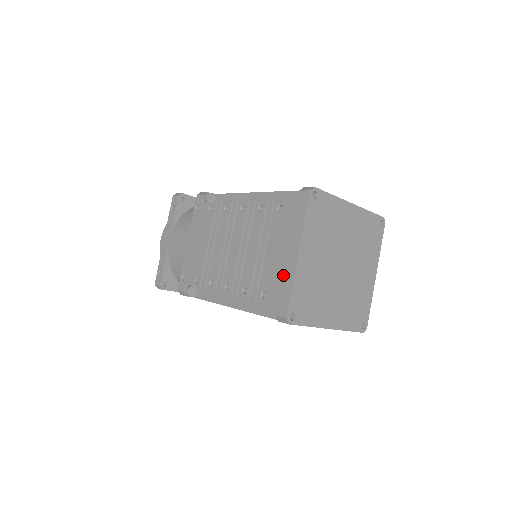
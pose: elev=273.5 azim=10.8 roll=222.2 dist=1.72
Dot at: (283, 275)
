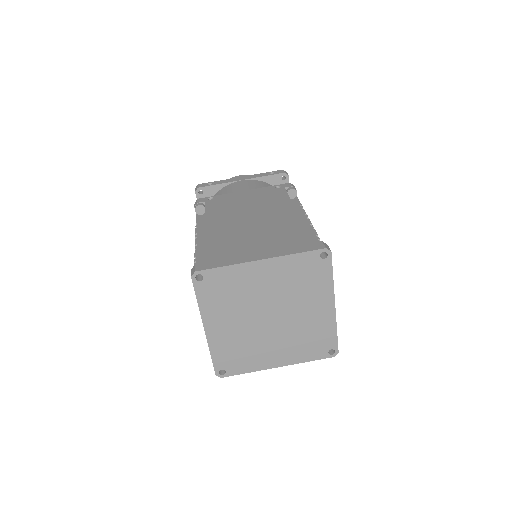
Dot at: occluded
